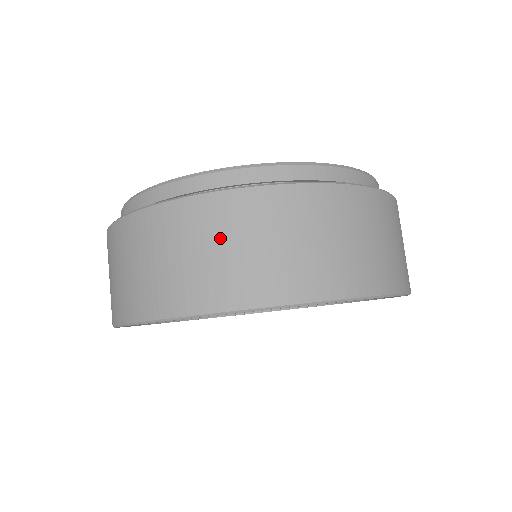
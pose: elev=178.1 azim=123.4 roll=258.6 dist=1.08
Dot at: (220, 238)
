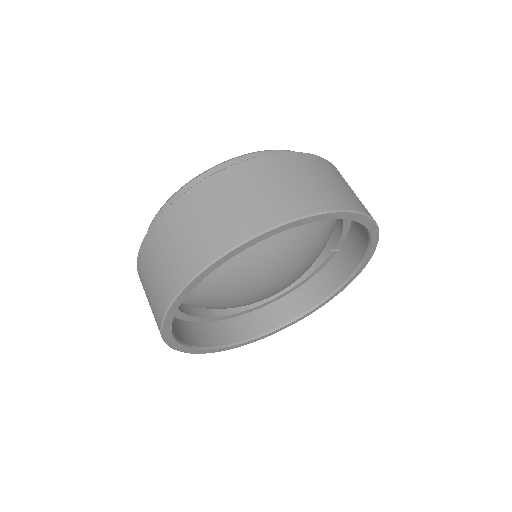
Dot at: (204, 212)
